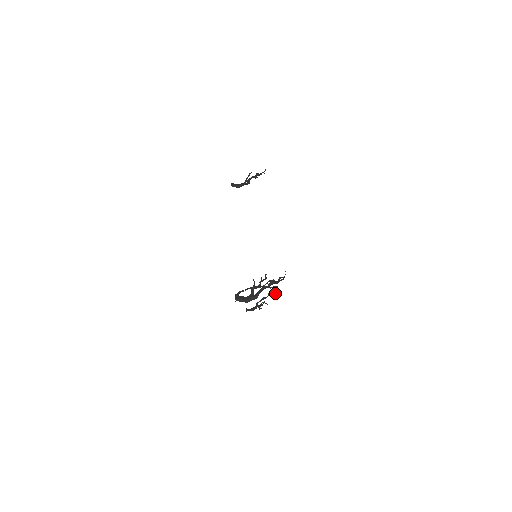
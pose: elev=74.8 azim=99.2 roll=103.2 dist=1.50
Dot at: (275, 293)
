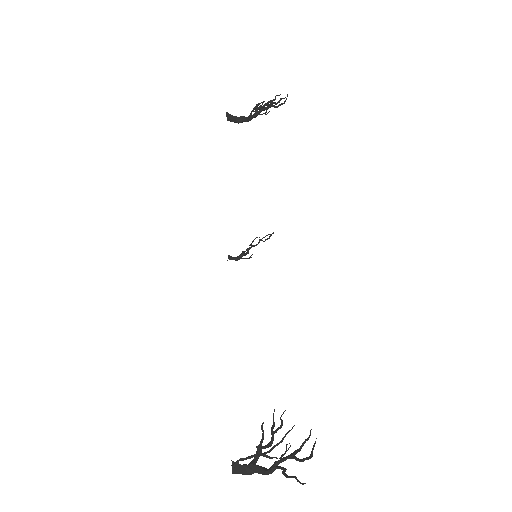
Dot at: occluded
